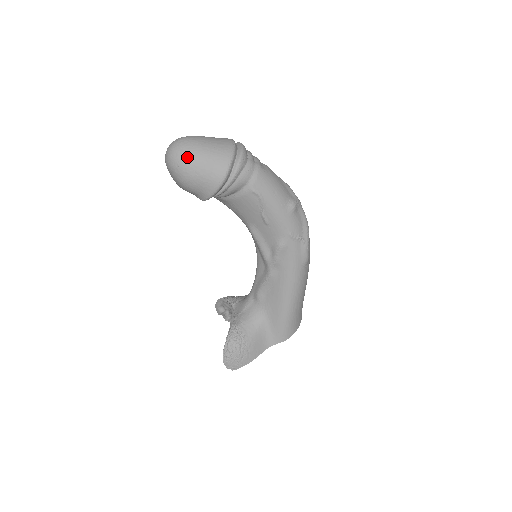
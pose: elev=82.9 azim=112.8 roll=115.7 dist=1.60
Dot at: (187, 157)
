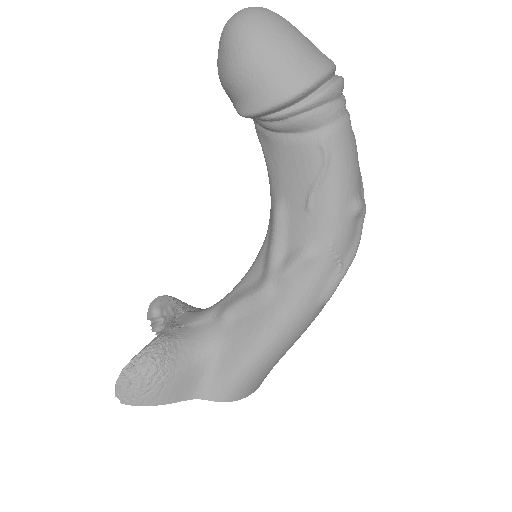
Dot at: (264, 29)
